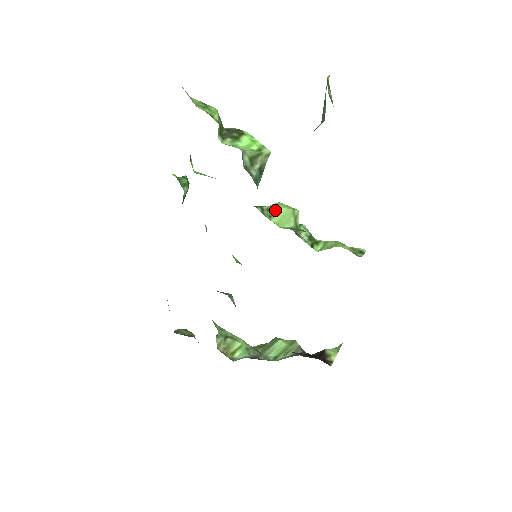
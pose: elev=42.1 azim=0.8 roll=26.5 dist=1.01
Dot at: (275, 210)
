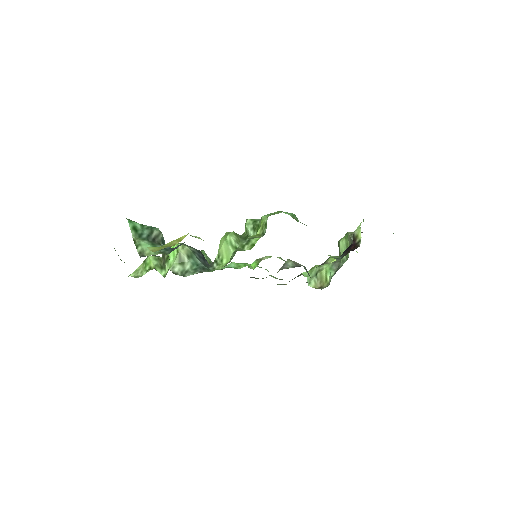
Dot at: (221, 252)
